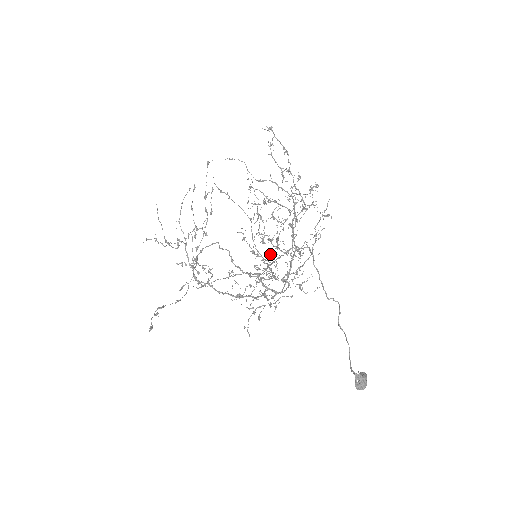
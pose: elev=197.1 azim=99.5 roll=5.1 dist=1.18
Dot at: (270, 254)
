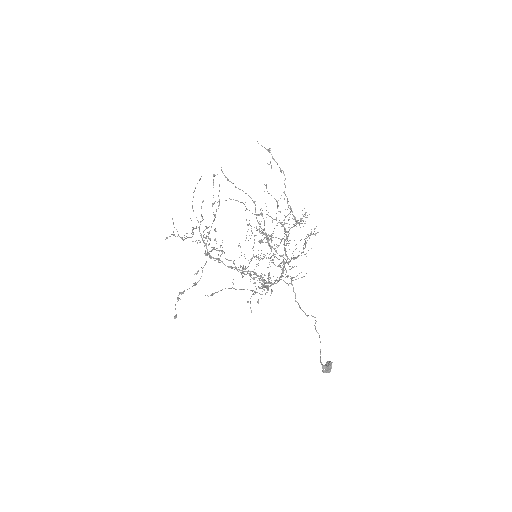
Dot at: occluded
